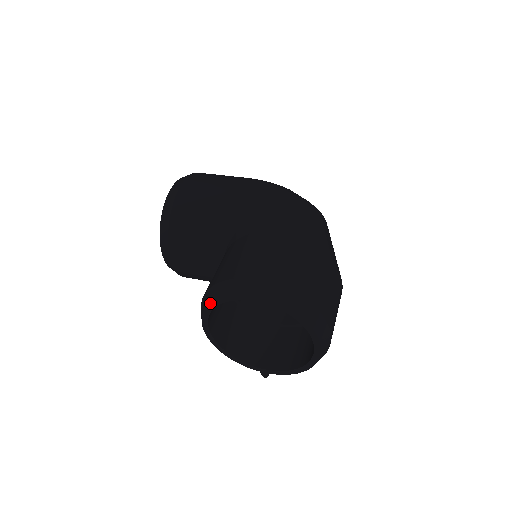
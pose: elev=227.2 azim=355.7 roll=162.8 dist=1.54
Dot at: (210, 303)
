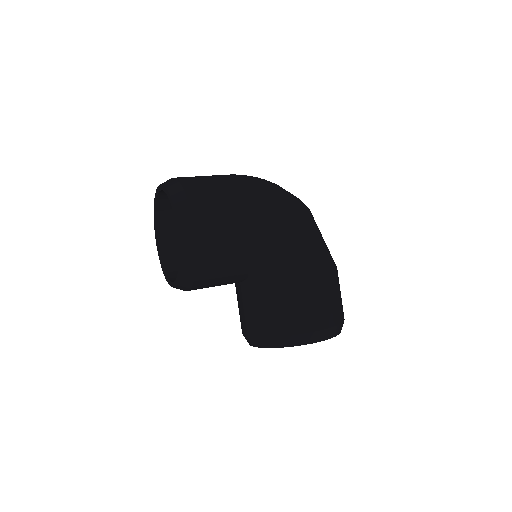
Dot at: occluded
